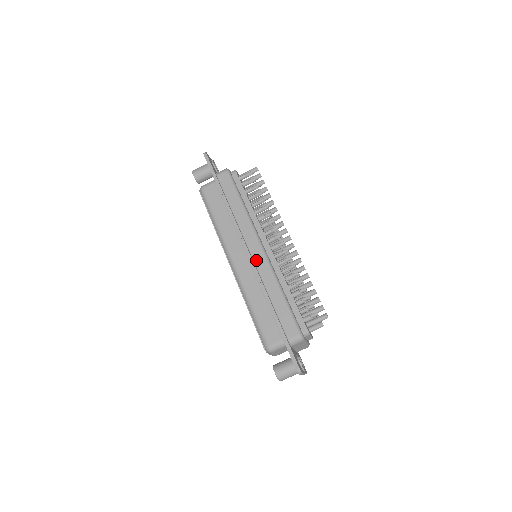
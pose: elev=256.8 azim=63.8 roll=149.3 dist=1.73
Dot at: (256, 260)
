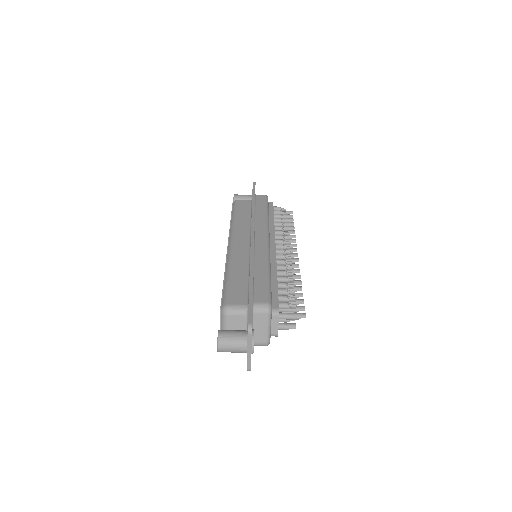
Dot at: (257, 244)
